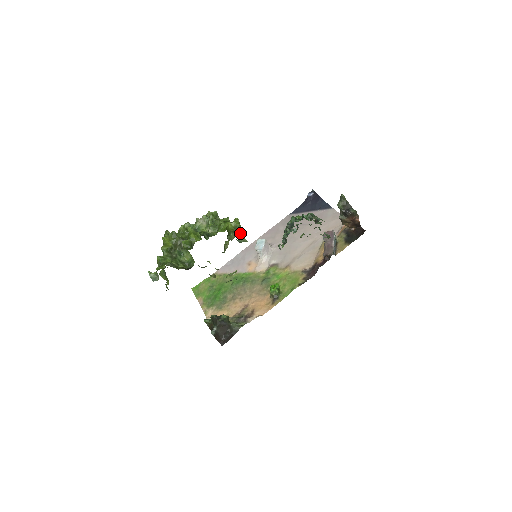
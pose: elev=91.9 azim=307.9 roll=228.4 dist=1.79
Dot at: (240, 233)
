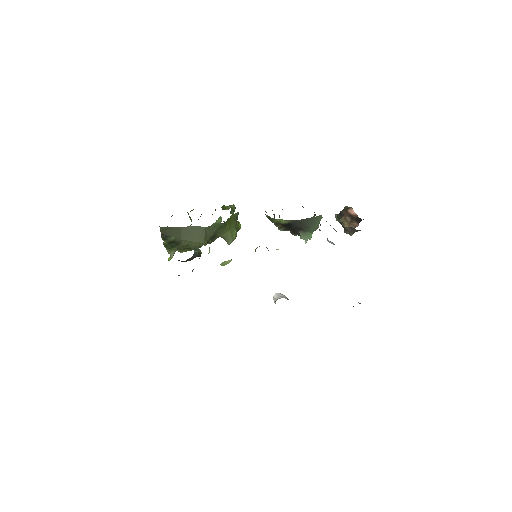
Dot at: (238, 222)
